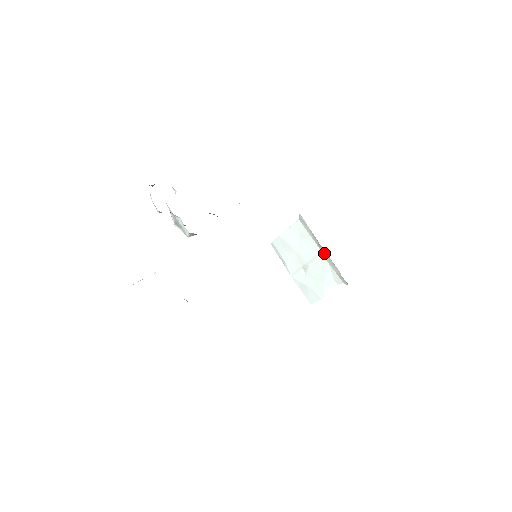
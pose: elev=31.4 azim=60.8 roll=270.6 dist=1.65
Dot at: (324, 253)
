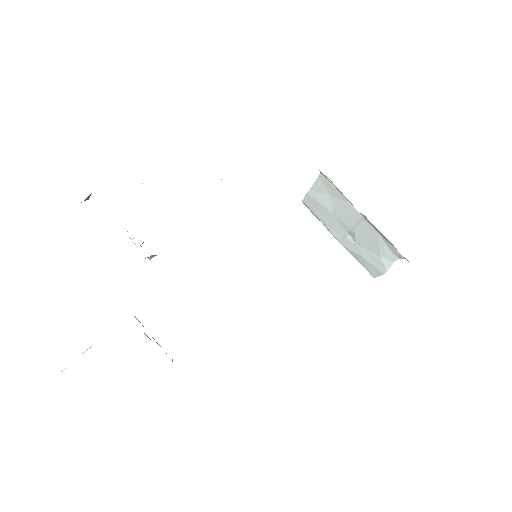
Dot at: (366, 220)
